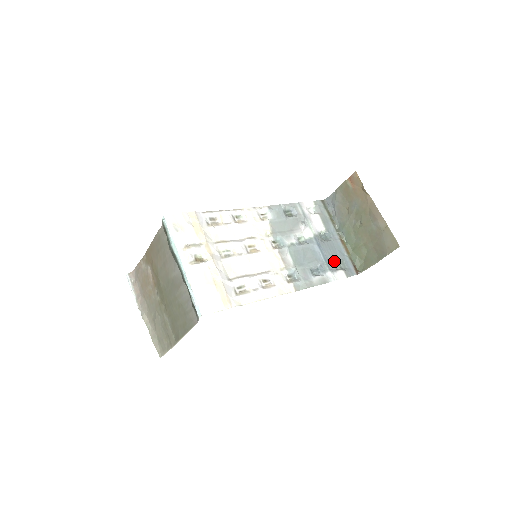
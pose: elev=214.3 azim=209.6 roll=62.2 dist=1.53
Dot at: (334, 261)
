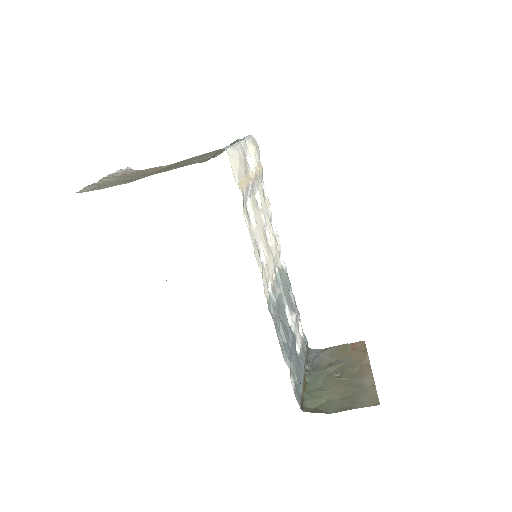
Dot at: (293, 367)
